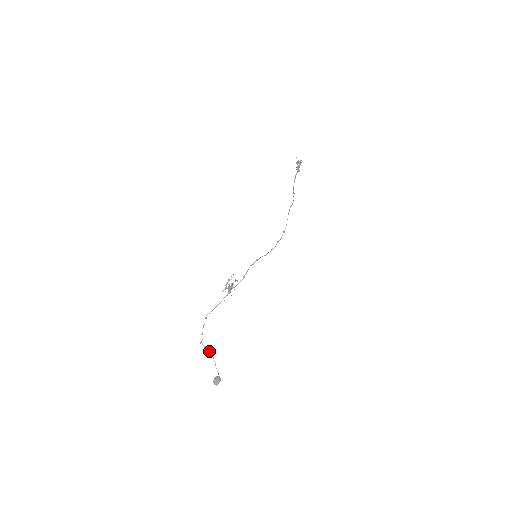
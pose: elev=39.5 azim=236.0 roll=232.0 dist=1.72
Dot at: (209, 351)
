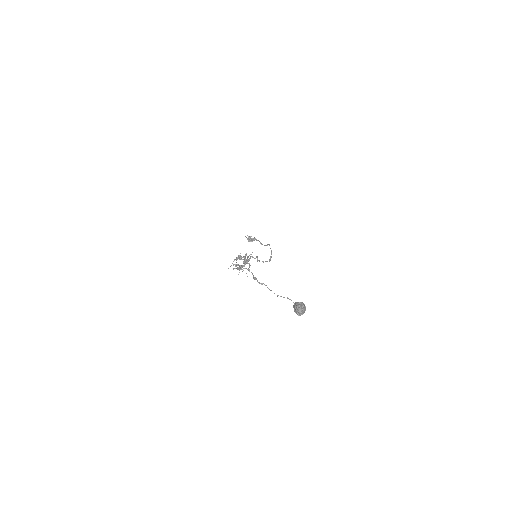
Dot at: (263, 283)
